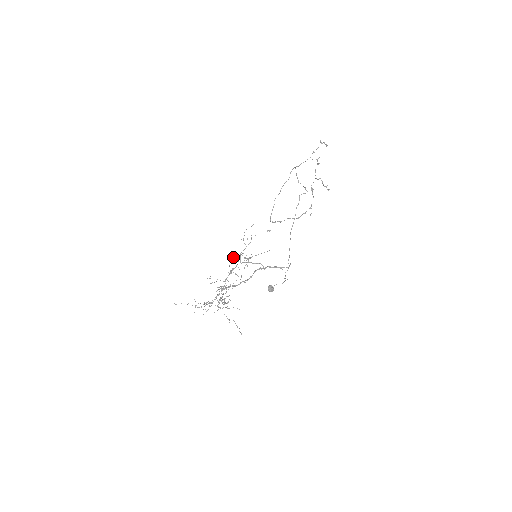
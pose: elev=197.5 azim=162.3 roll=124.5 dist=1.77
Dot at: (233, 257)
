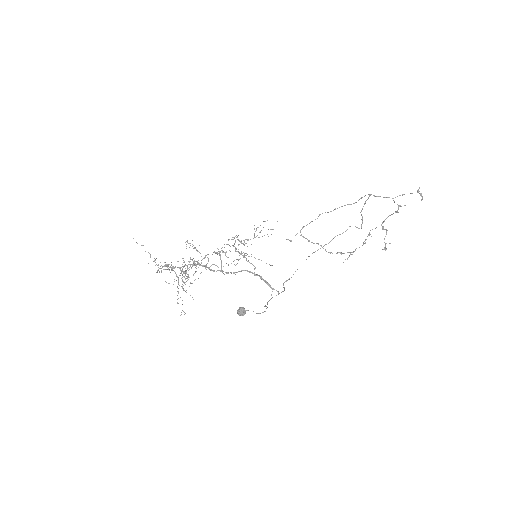
Dot at: occluded
